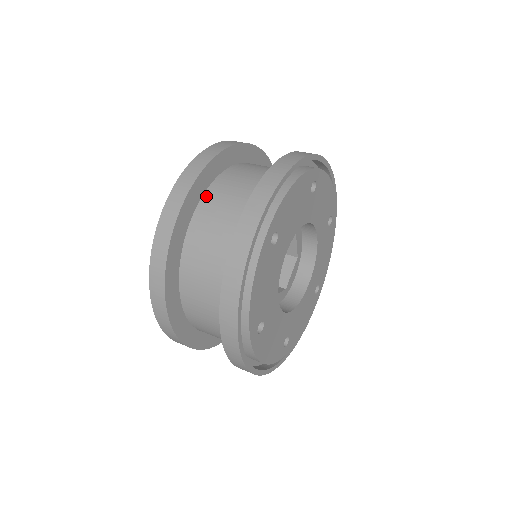
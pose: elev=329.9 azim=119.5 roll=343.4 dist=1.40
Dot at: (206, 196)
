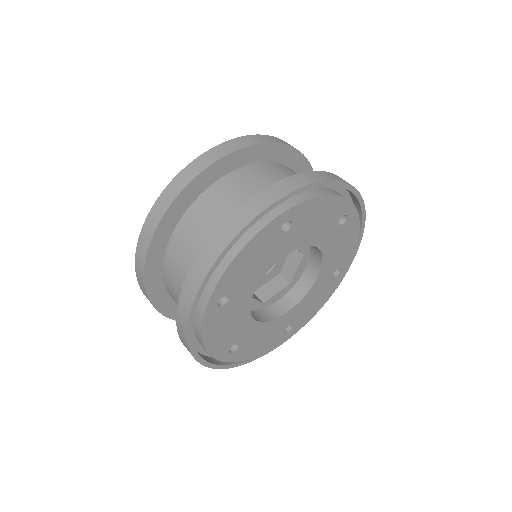
Dot at: (249, 166)
